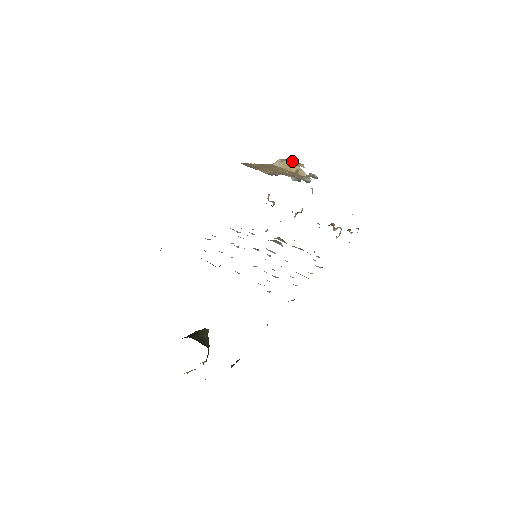
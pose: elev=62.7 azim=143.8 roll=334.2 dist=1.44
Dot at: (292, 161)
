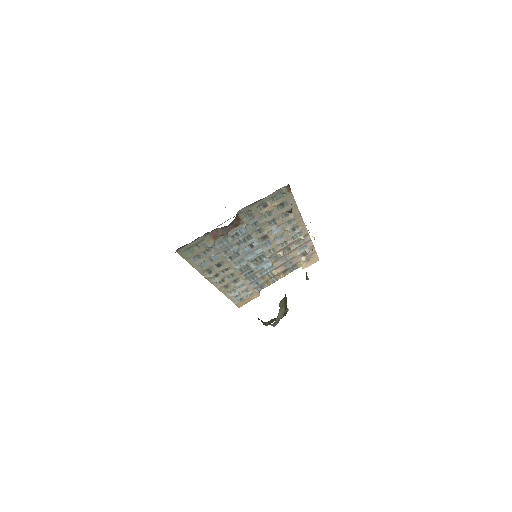
Dot at: occluded
